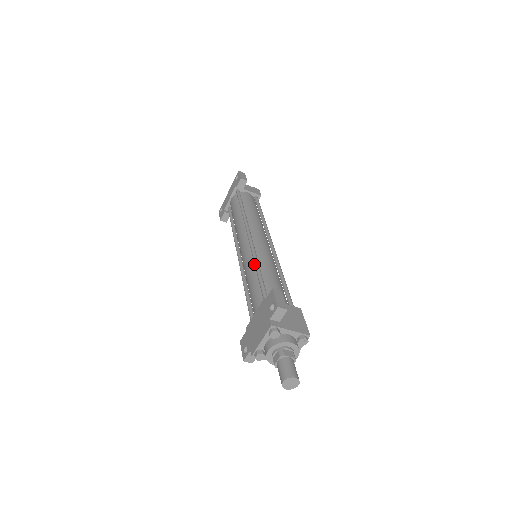
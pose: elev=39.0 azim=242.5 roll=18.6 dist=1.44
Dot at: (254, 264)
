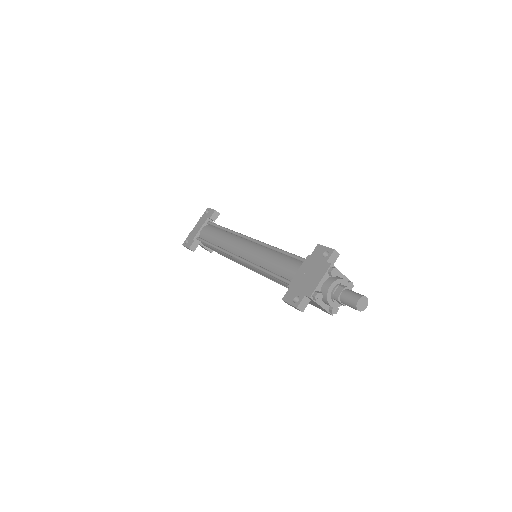
Dot at: (270, 250)
